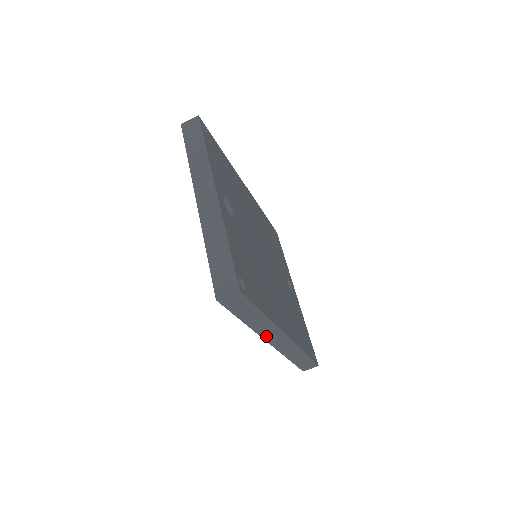
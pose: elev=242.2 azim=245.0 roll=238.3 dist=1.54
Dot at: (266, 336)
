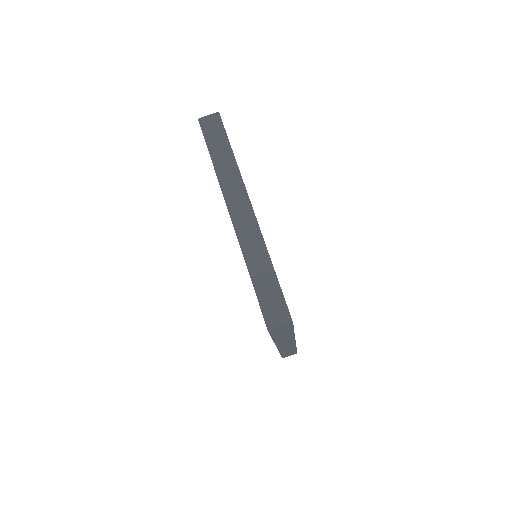
Dot at: (280, 344)
